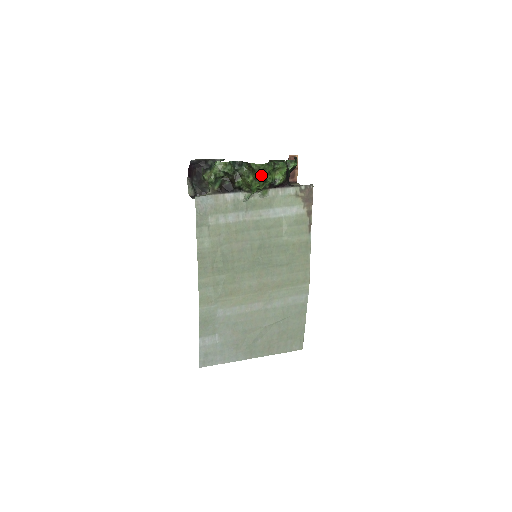
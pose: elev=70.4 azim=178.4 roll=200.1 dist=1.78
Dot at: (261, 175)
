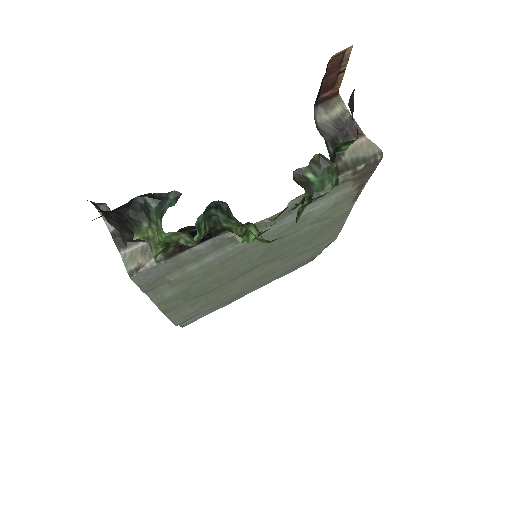
Dot at: occluded
